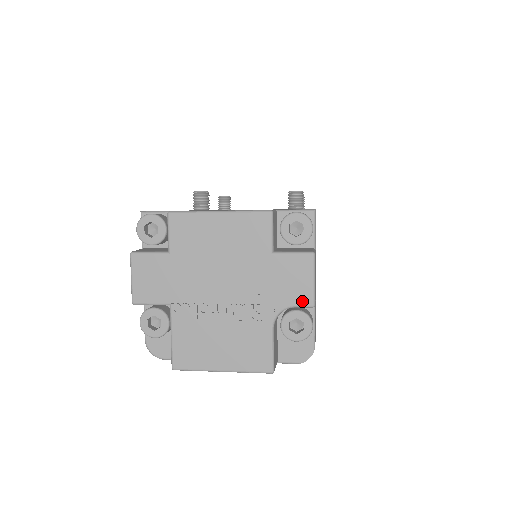
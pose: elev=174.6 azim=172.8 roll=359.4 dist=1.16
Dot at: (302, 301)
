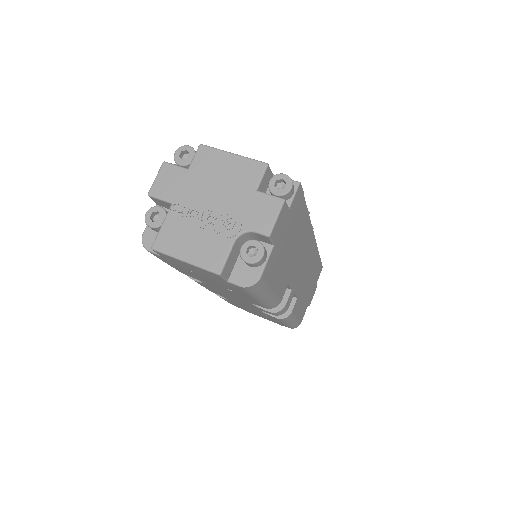
Dot at: (262, 229)
